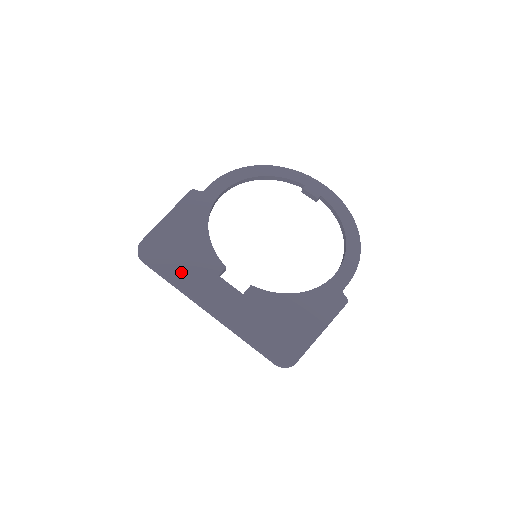
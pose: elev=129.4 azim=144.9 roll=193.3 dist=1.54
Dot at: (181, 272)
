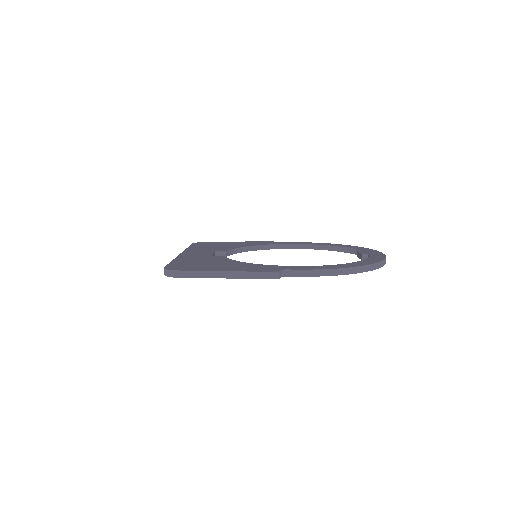
Dot at: occluded
